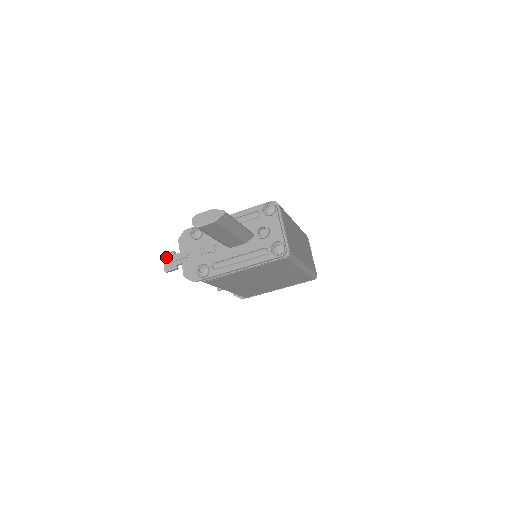
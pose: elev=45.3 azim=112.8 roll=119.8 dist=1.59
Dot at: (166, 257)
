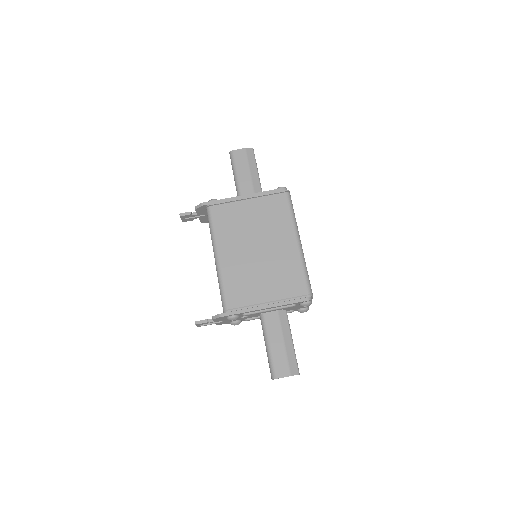
Dot at: (185, 218)
